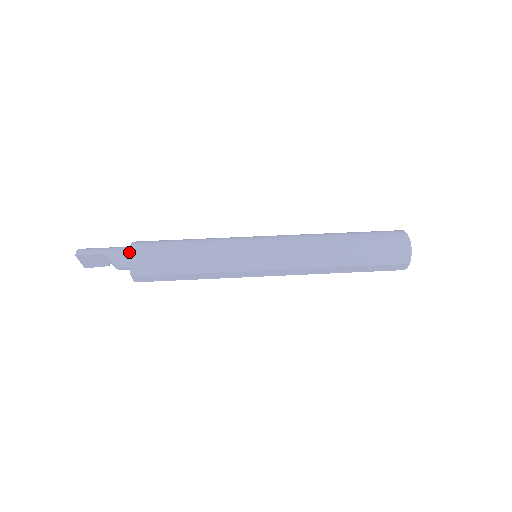
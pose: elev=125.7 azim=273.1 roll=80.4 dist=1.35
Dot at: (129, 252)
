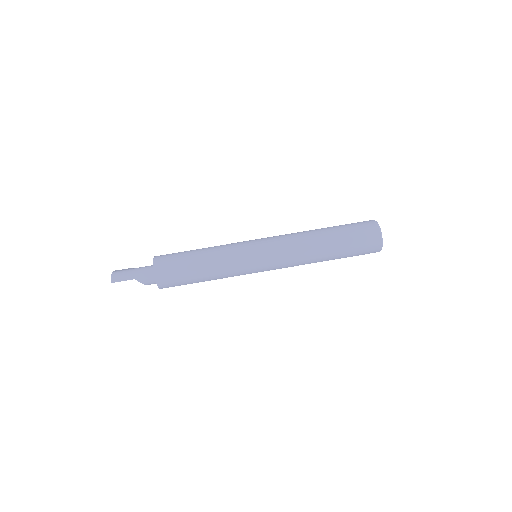
Dot at: (154, 275)
